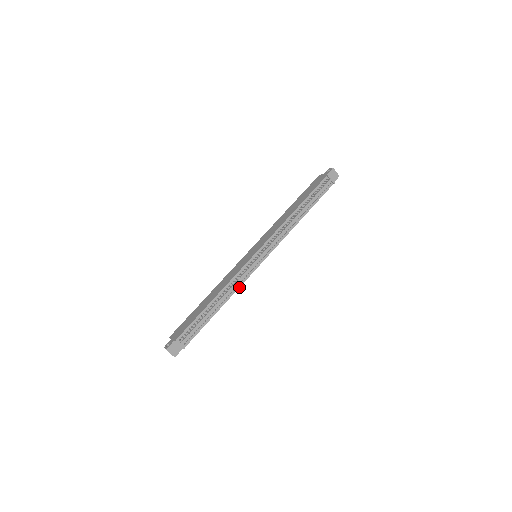
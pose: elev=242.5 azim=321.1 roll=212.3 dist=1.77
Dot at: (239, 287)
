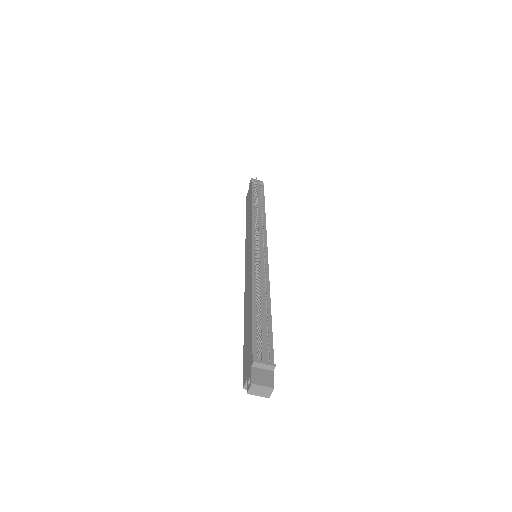
Dot at: (268, 278)
